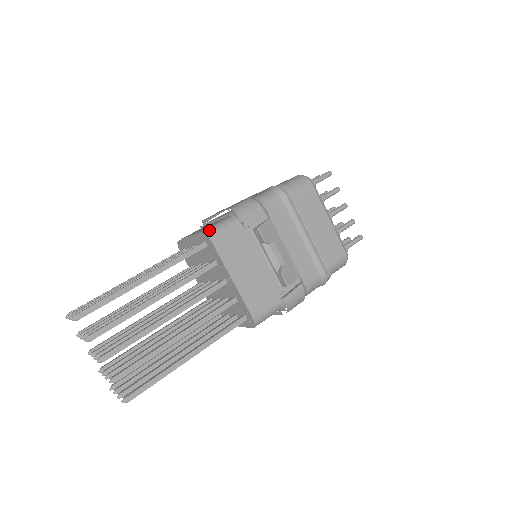
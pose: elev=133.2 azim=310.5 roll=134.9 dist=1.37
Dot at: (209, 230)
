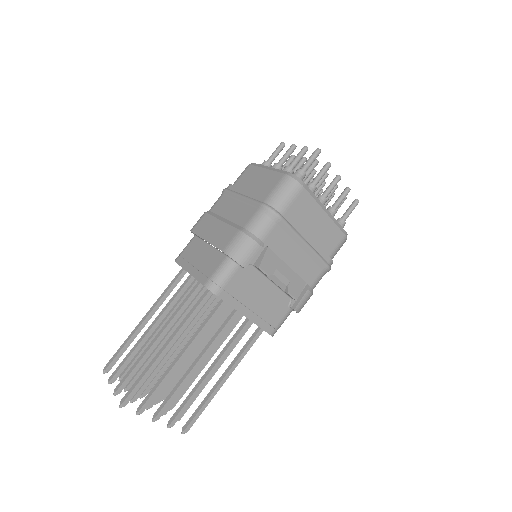
Dot at: (211, 284)
